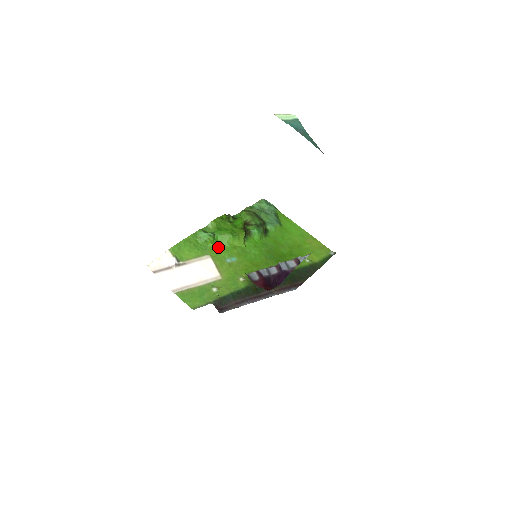
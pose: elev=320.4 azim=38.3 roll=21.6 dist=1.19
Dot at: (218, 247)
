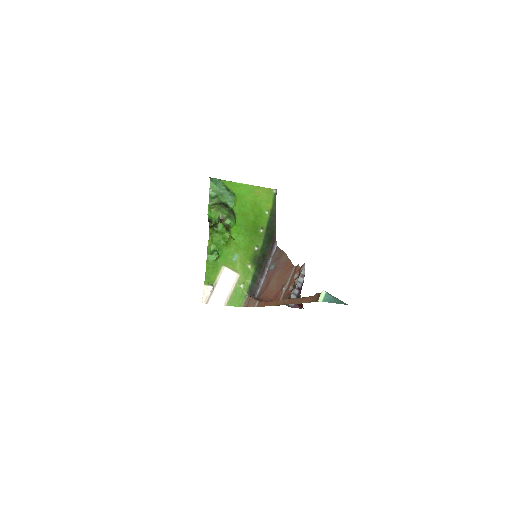
Dot at: (223, 256)
